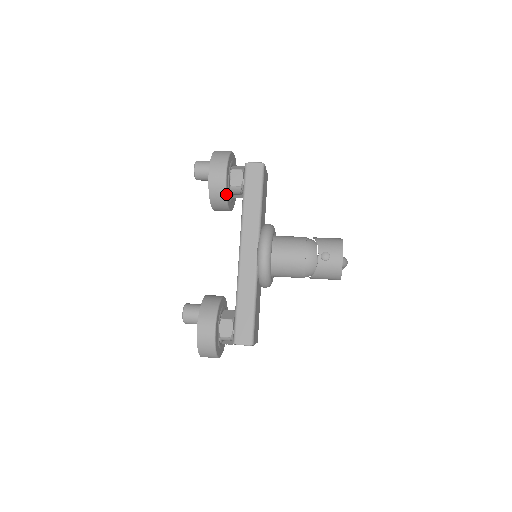
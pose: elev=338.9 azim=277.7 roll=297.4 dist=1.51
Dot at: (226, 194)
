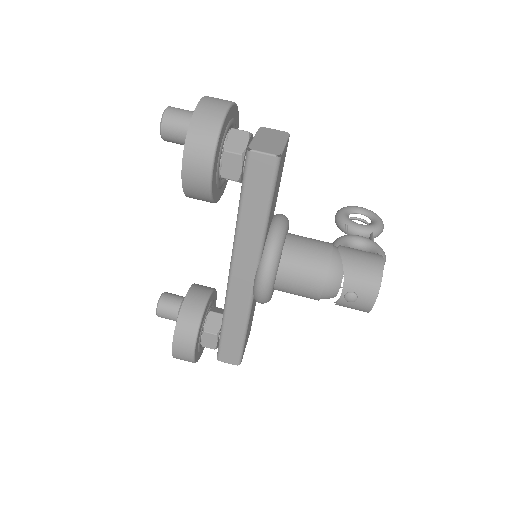
Dot at: (212, 198)
